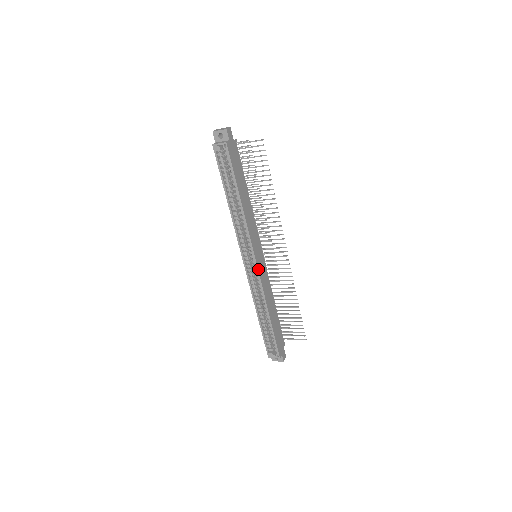
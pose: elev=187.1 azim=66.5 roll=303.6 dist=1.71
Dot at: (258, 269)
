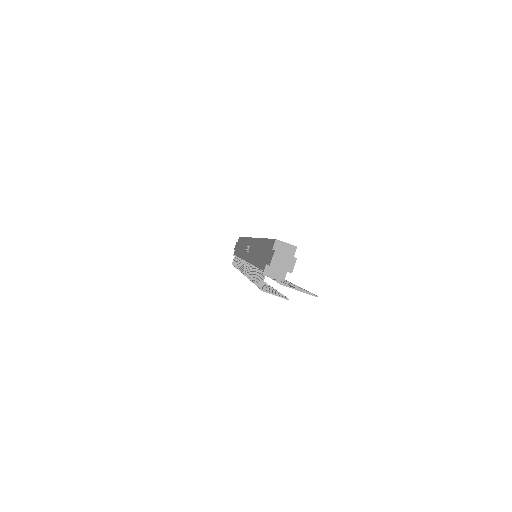
Dot at: occluded
